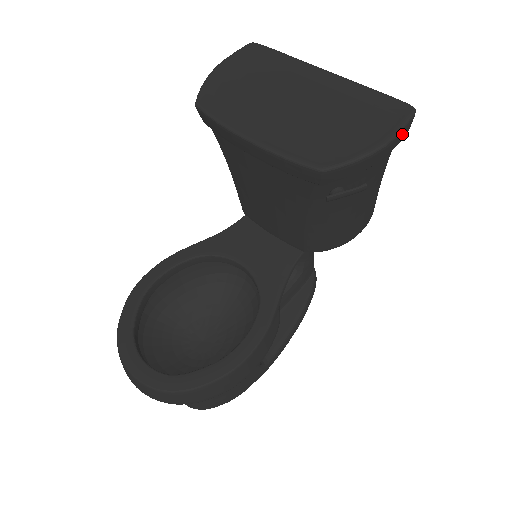
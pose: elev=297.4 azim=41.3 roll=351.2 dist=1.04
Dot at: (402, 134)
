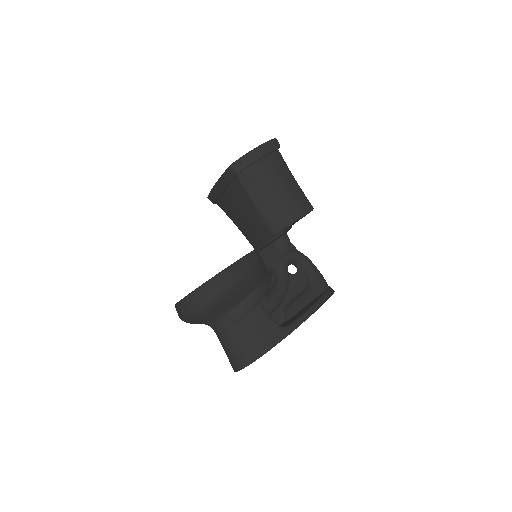
Dot at: (270, 146)
